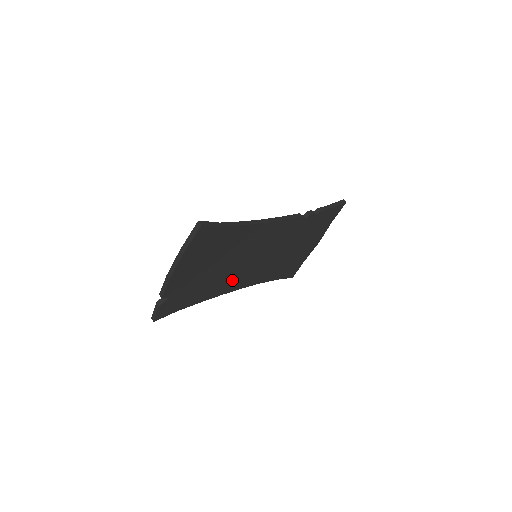
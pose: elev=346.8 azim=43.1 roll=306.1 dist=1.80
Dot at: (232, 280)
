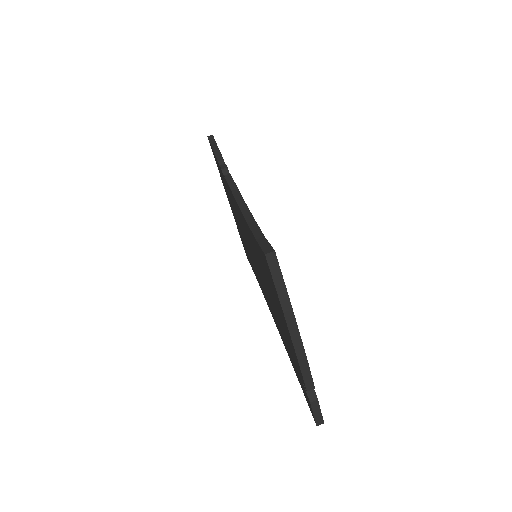
Dot at: occluded
